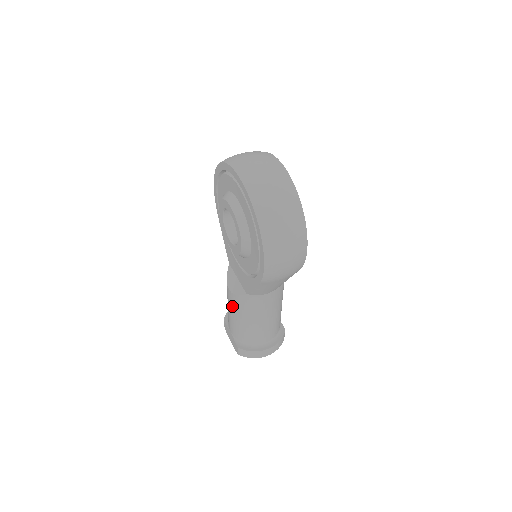
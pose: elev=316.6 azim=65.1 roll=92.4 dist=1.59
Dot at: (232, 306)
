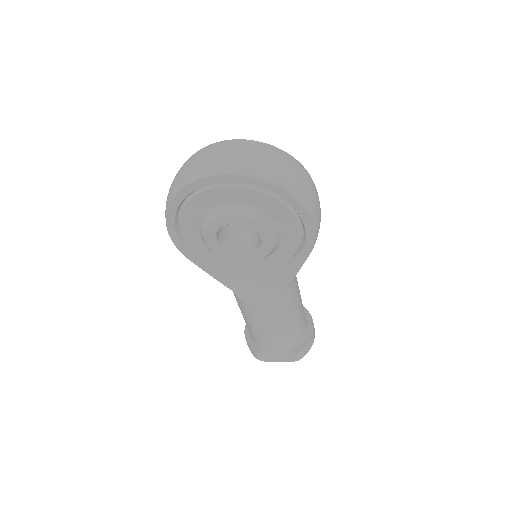
Dot at: (271, 321)
